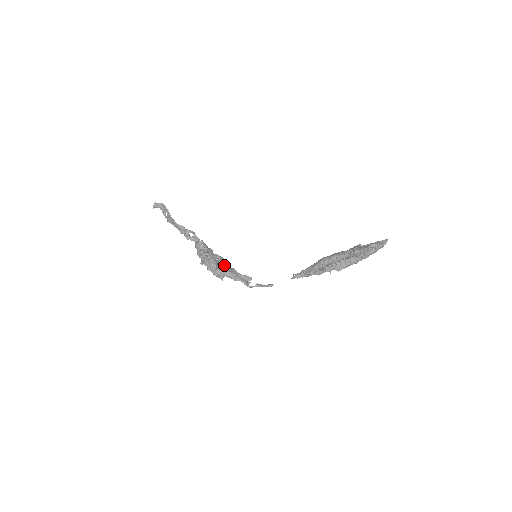
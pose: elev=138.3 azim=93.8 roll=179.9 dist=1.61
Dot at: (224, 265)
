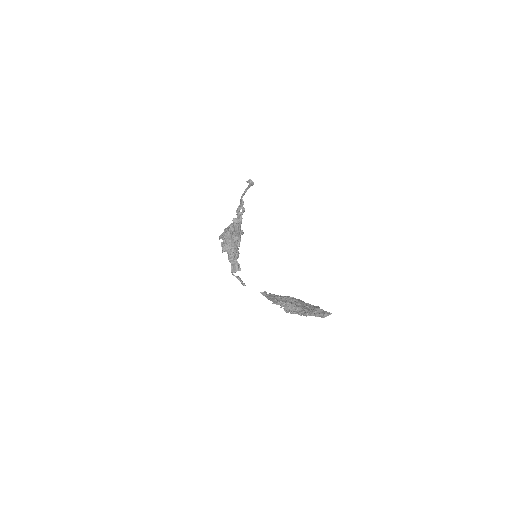
Dot at: (233, 244)
